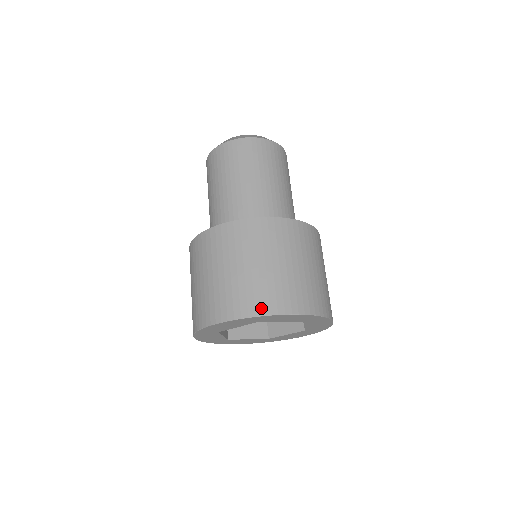
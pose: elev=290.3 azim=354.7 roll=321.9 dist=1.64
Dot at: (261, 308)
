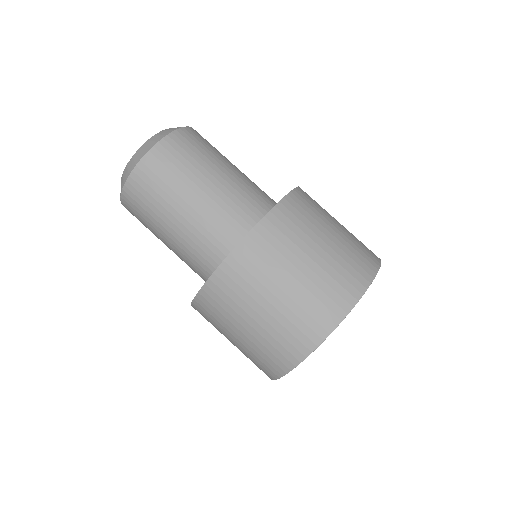
Dot at: (279, 368)
